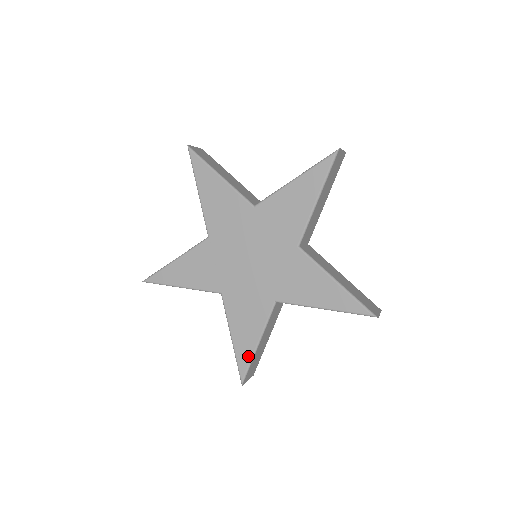
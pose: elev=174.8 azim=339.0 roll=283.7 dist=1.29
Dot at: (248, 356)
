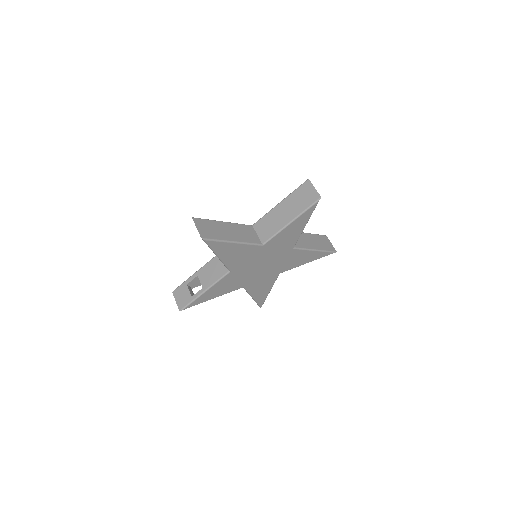
Dot at: (264, 299)
